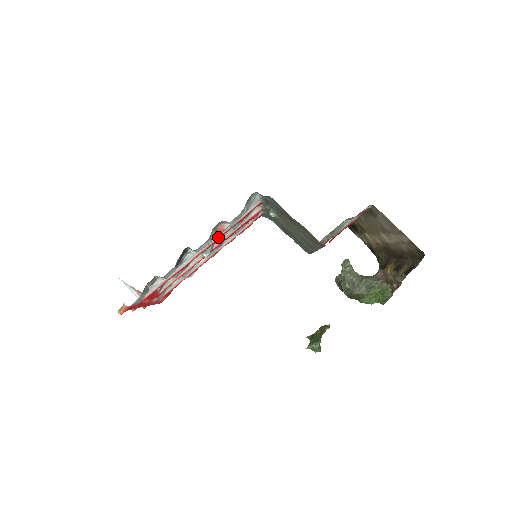
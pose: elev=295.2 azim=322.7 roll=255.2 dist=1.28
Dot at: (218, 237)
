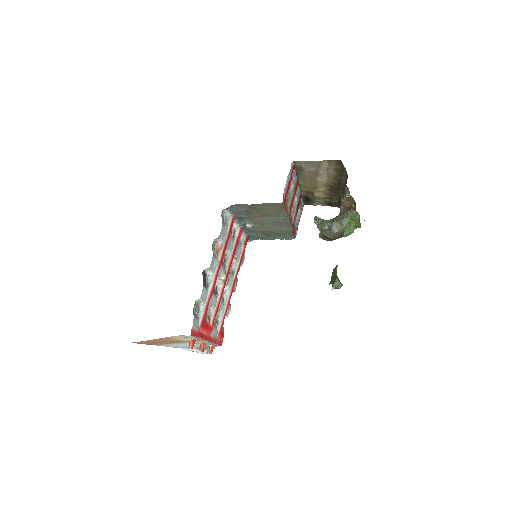
Dot at: (221, 255)
